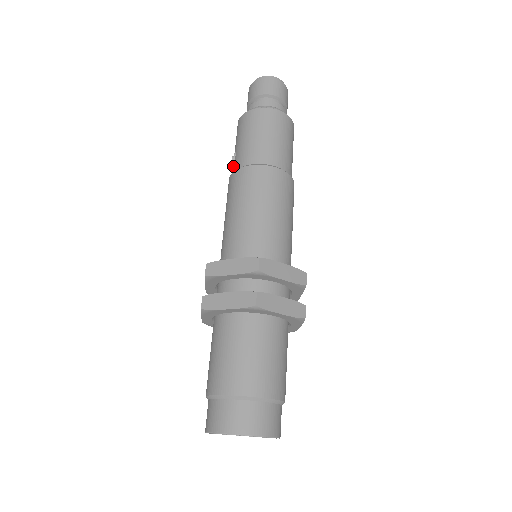
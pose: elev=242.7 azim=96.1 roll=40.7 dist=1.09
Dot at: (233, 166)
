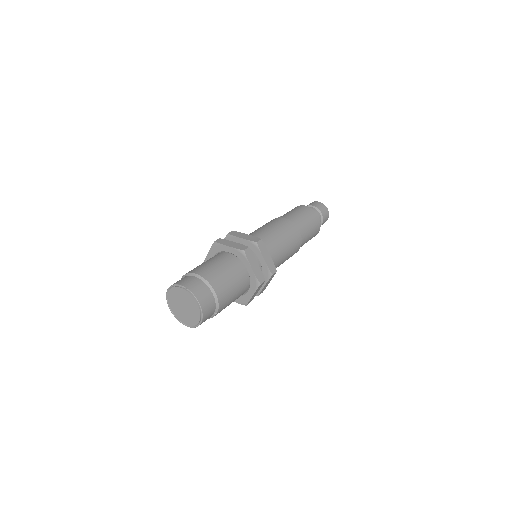
Dot at: occluded
